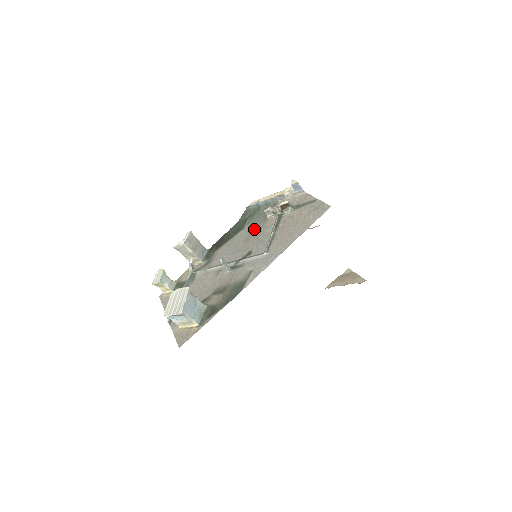
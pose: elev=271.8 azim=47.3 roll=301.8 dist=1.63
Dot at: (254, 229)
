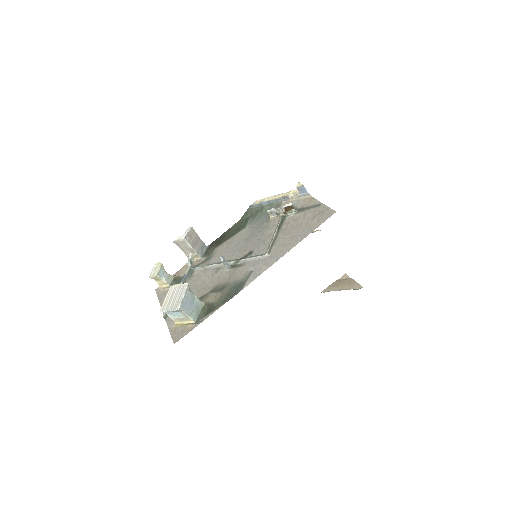
Dot at: (256, 229)
